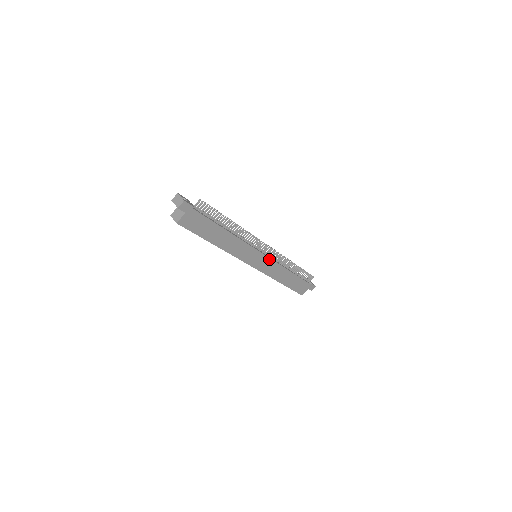
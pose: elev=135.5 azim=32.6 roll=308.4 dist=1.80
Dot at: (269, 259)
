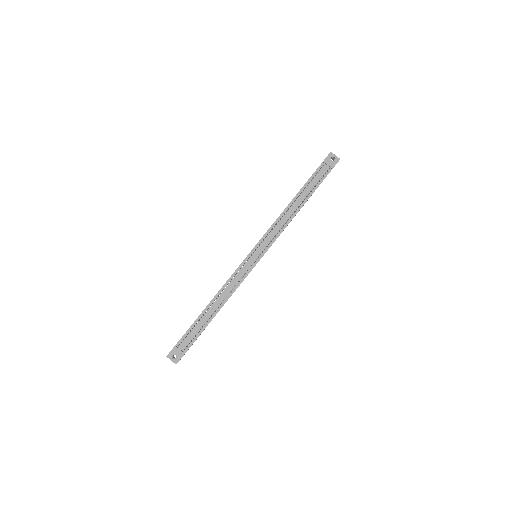
Dot at: (269, 247)
